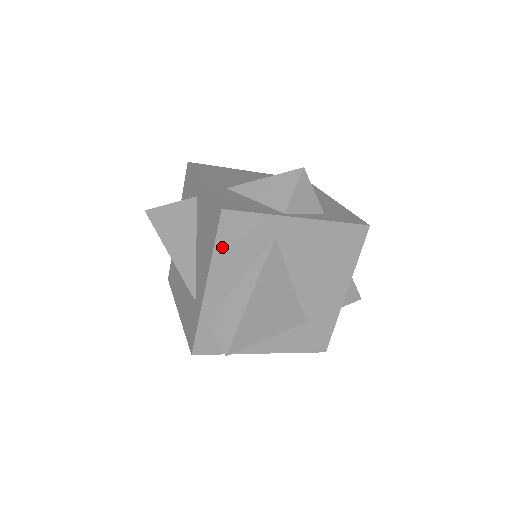
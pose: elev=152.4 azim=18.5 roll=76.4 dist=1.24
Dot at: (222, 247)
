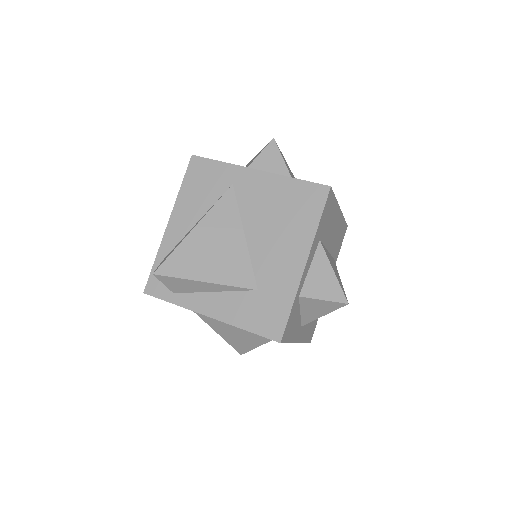
Dot at: (187, 188)
